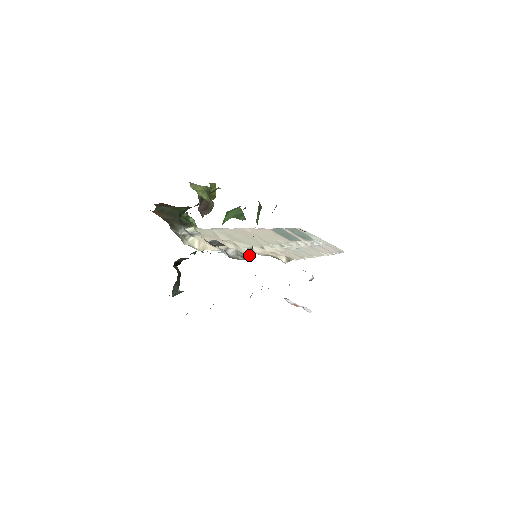
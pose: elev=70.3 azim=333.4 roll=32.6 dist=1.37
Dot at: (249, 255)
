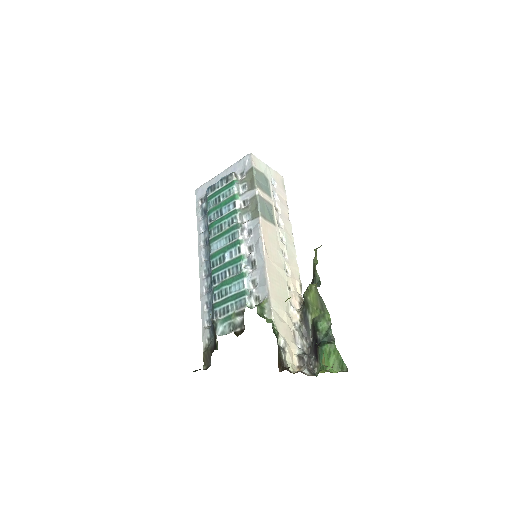
Dot at: (306, 333)
